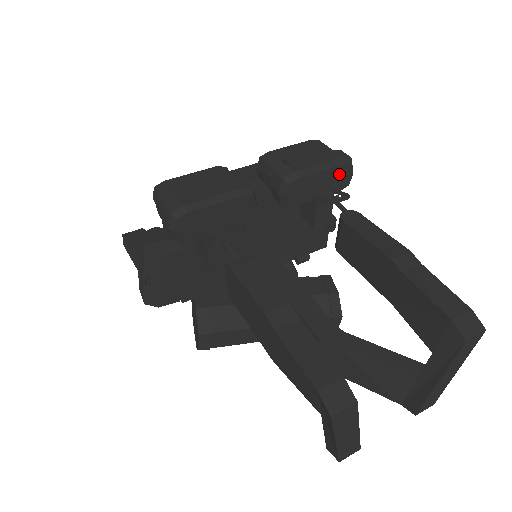
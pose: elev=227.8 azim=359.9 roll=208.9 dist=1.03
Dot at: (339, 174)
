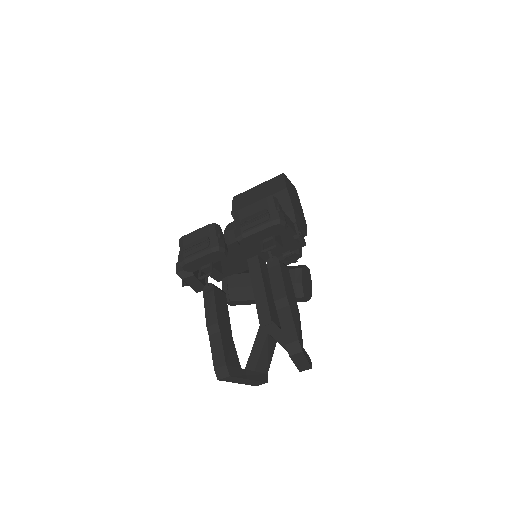
Dot at: (273, 229)
